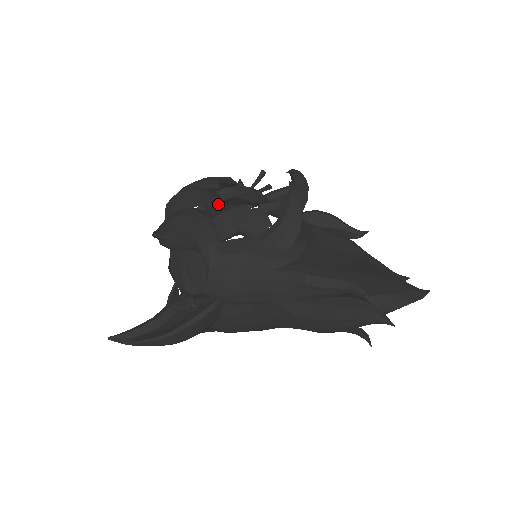
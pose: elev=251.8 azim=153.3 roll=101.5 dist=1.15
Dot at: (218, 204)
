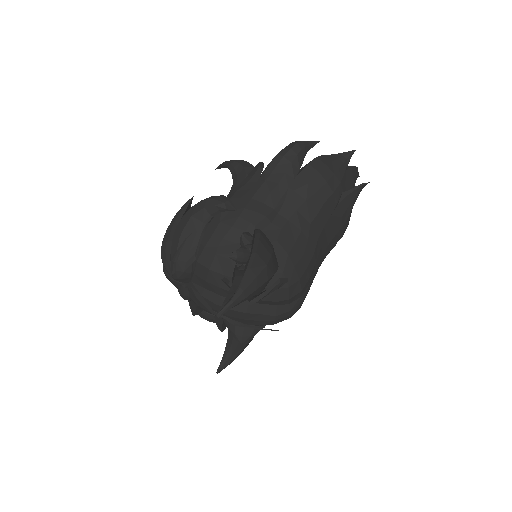
Dot at: (191, 203)
